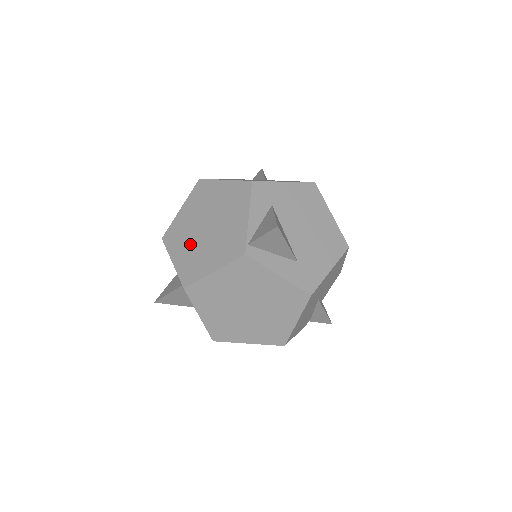
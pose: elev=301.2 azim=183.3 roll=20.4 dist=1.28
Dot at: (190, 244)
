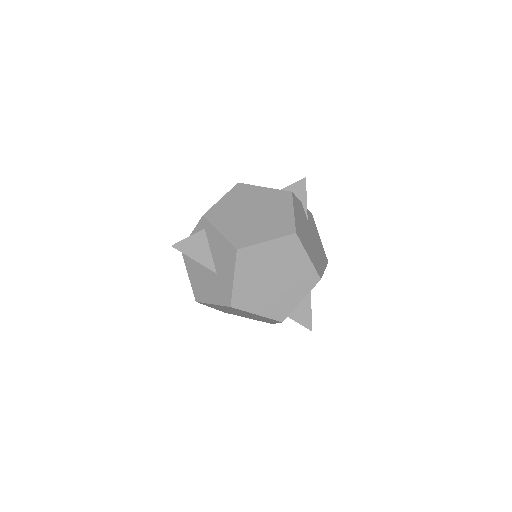
Dot at: (255, 280)
